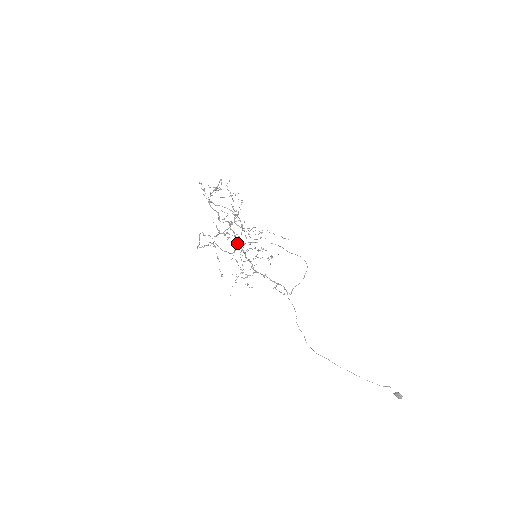
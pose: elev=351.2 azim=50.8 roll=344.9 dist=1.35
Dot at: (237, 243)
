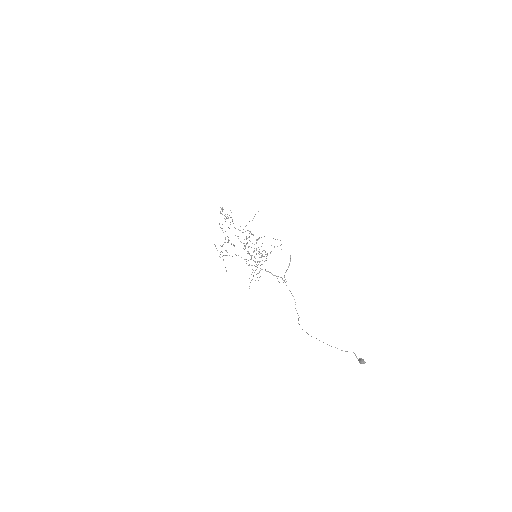
Dot at: occluded
